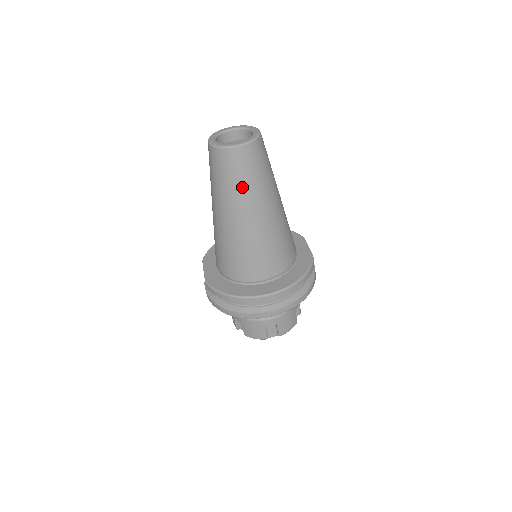
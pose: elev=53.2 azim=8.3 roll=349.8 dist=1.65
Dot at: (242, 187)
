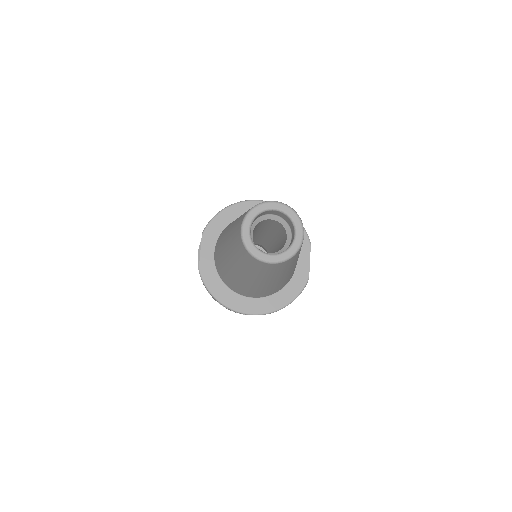
Dot at: (261, 274)
